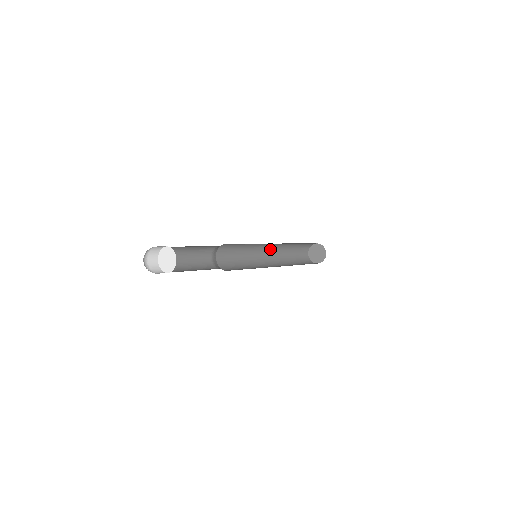
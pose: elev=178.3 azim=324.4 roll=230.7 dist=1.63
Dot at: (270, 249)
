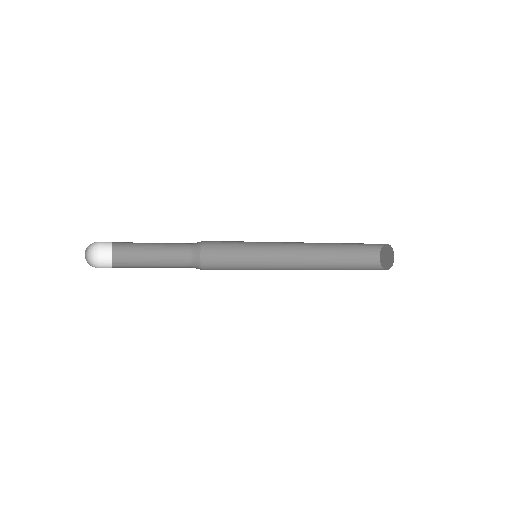
Dot at: (296, 254)
